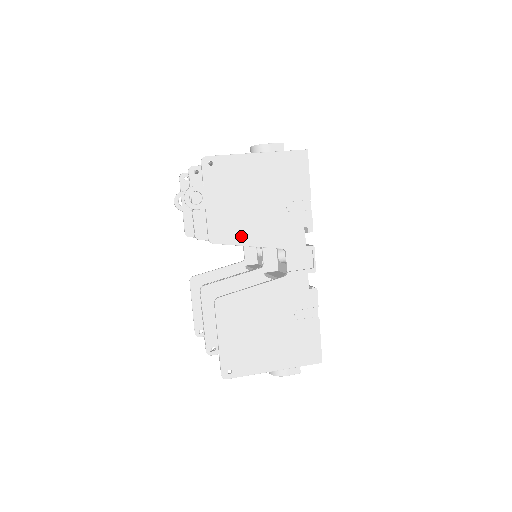
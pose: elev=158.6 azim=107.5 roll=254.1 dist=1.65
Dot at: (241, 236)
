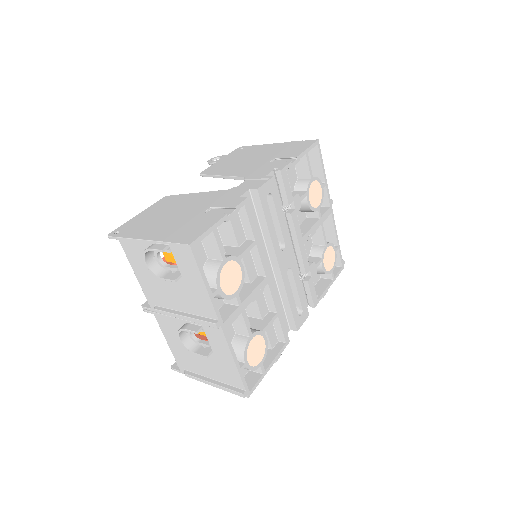
Dot at: (222, 172)
